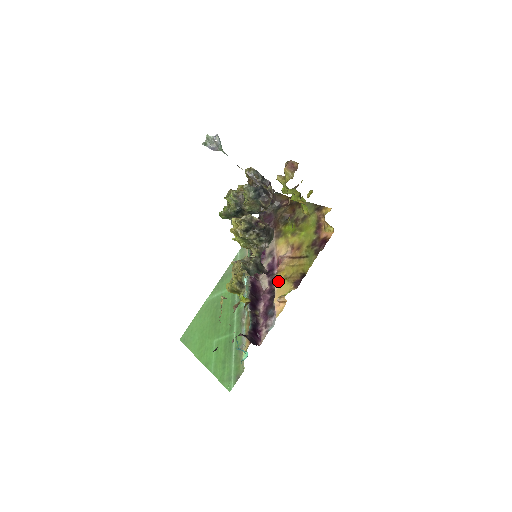
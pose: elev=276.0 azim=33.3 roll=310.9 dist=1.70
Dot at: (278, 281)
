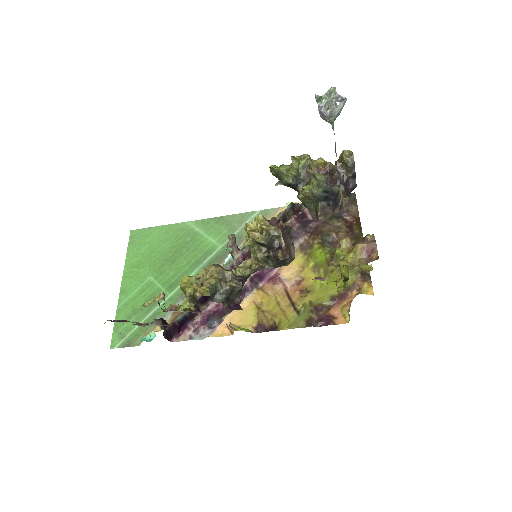
Dot at: (251, 300)
